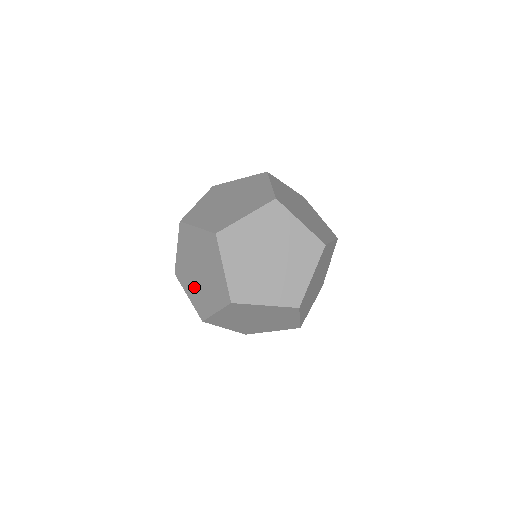
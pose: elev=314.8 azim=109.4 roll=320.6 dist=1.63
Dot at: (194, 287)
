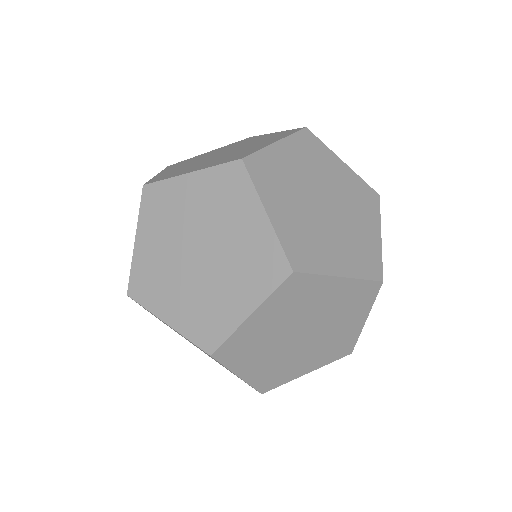
Dot at: occluded
